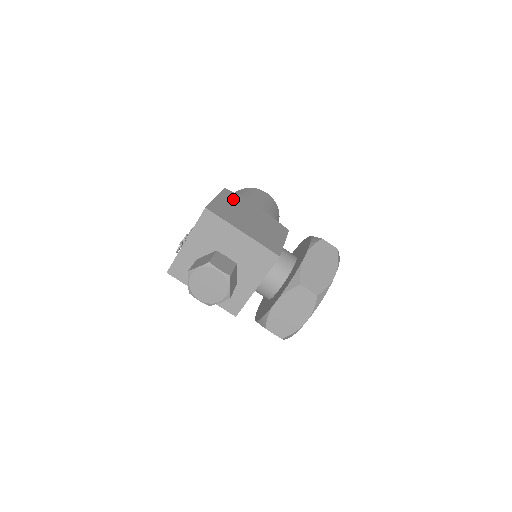
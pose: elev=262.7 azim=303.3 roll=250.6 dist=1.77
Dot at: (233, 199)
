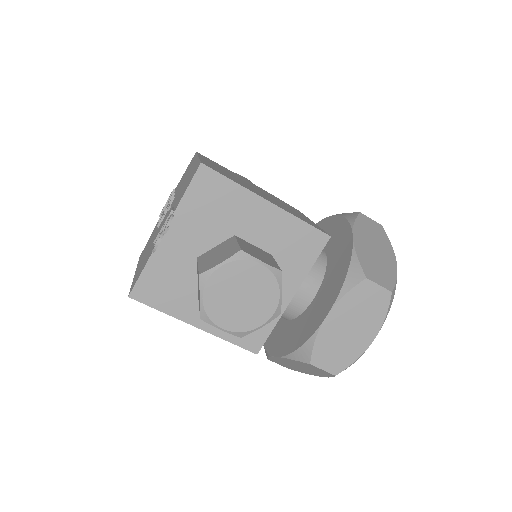
Dot at: (218, 165)
